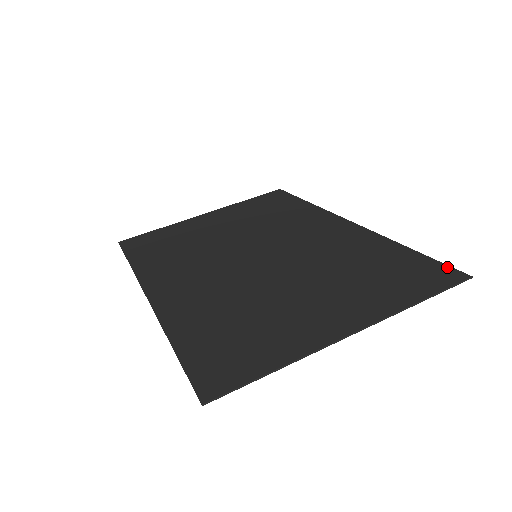
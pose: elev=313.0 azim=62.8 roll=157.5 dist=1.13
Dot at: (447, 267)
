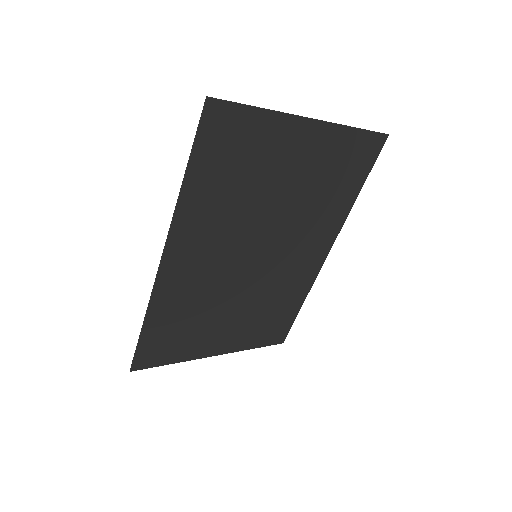
Dot at: (377, 153)
